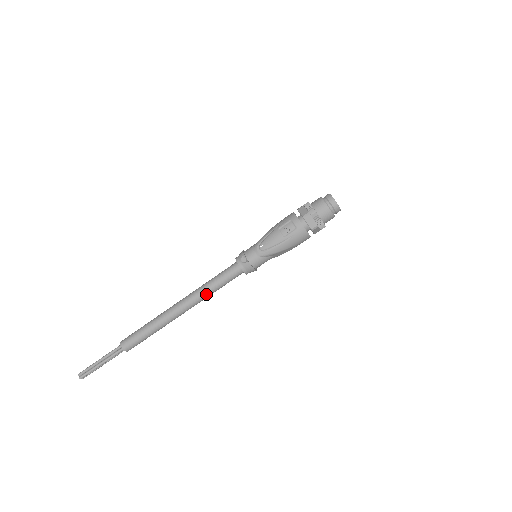
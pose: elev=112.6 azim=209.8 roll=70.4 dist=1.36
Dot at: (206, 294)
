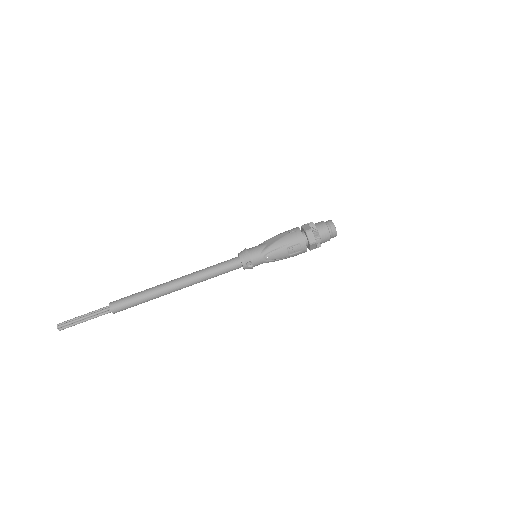
Dot at: (205, 280)
